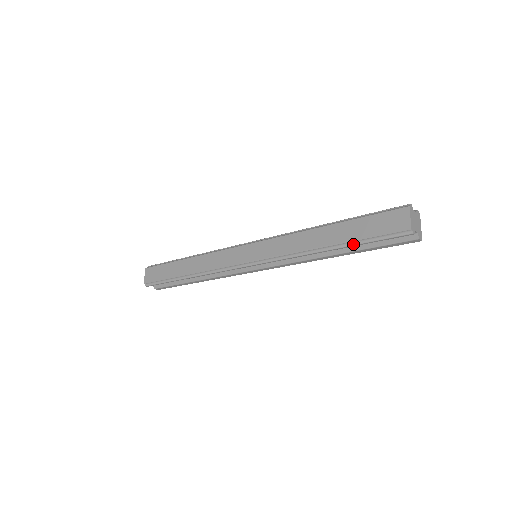
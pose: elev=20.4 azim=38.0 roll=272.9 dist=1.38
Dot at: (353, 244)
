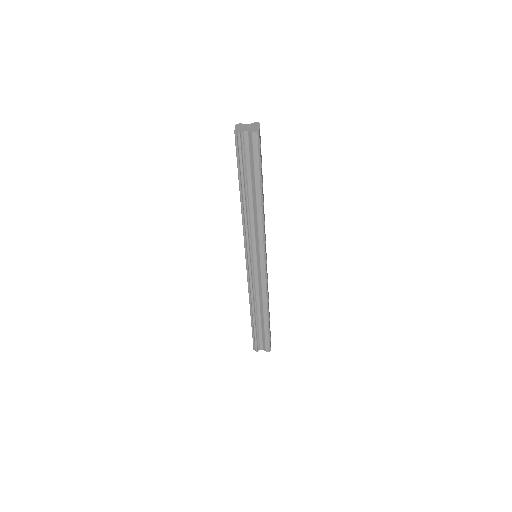
Dot at: (241, 179)
